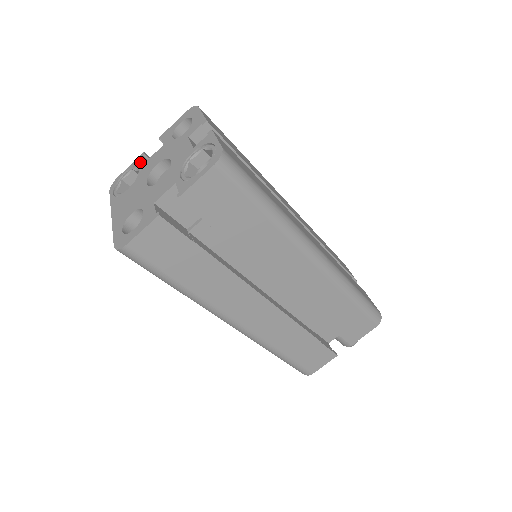
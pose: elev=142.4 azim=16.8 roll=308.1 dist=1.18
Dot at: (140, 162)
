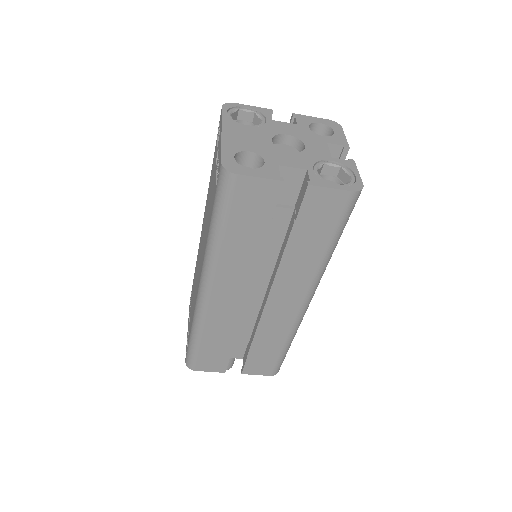
Dot at: (267, 114)
